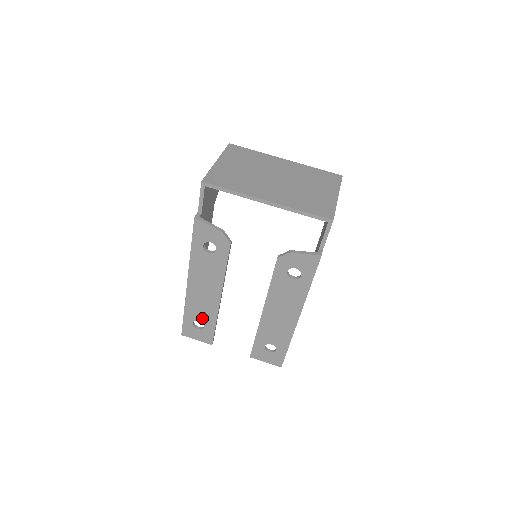
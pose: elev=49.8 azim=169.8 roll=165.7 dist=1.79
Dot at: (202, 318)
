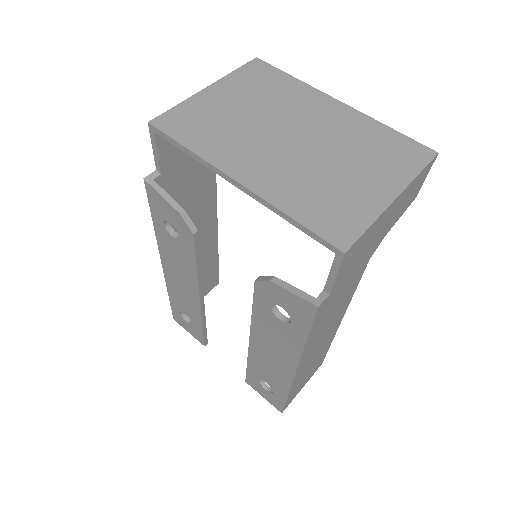
Dot at: (187, 312)
